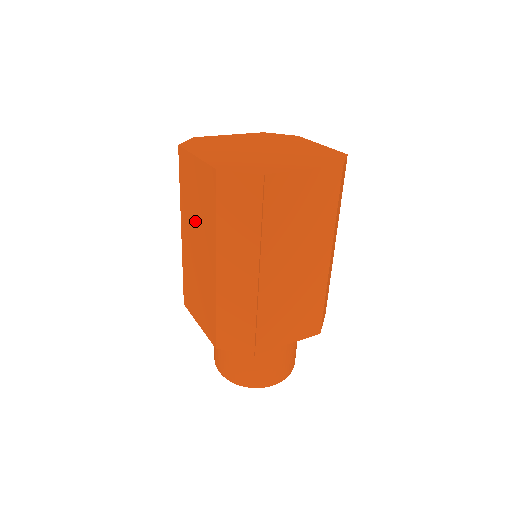
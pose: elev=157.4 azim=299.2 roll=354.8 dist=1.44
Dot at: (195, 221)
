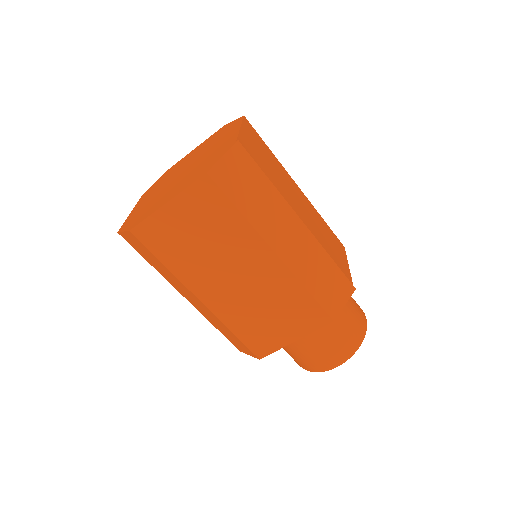
Dot at: (213, 259)
